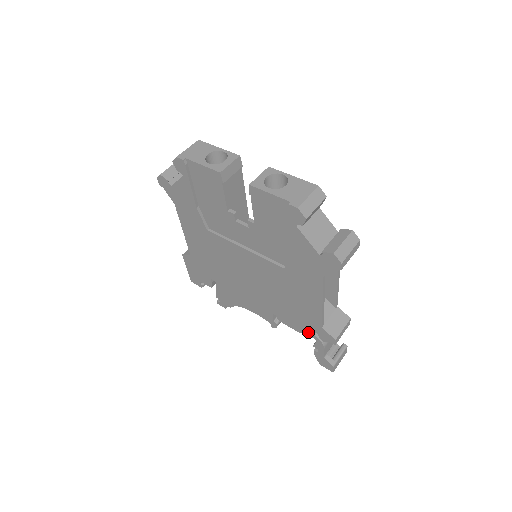
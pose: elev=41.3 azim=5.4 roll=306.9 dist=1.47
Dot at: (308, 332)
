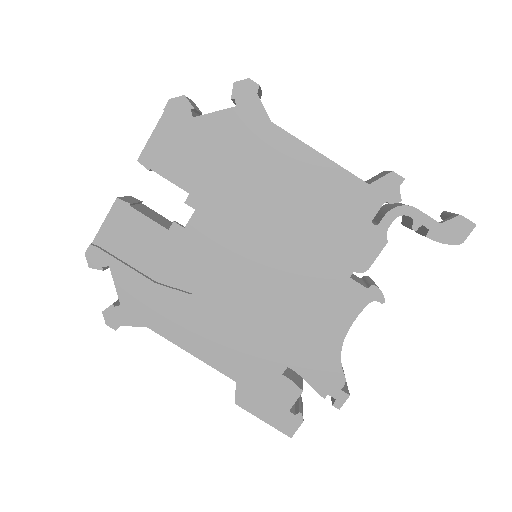
Dot at: (383, 221)
